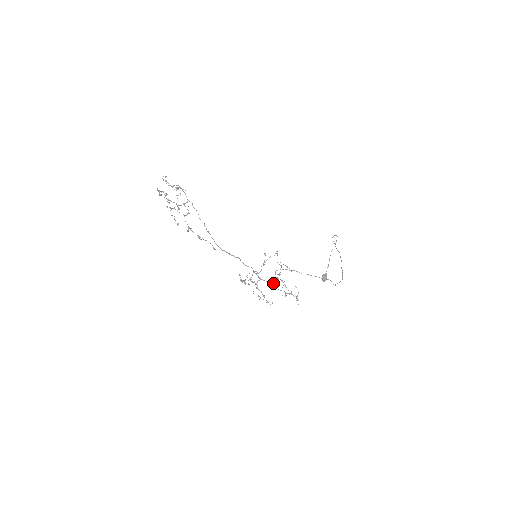
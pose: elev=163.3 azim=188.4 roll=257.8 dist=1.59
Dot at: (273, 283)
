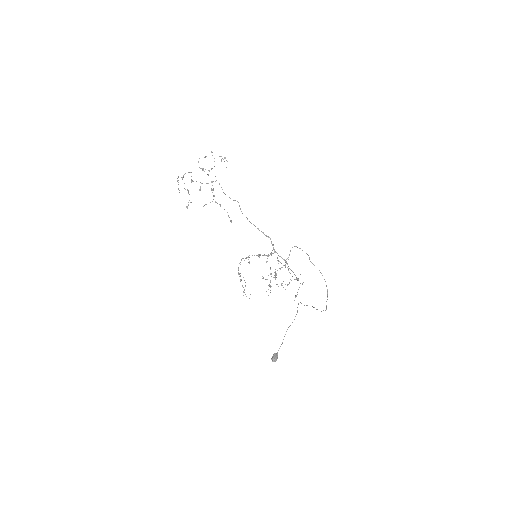
Dot at: (286, 259)
